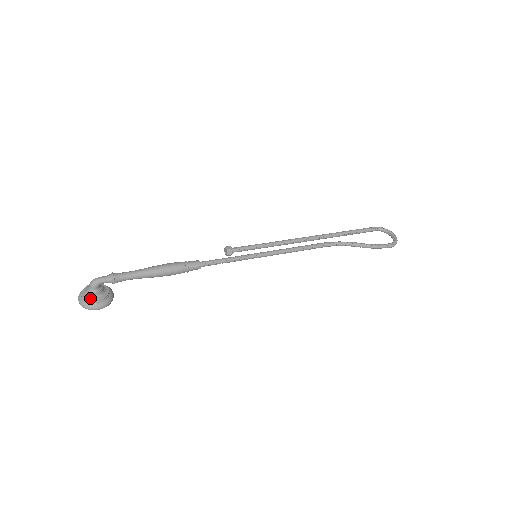
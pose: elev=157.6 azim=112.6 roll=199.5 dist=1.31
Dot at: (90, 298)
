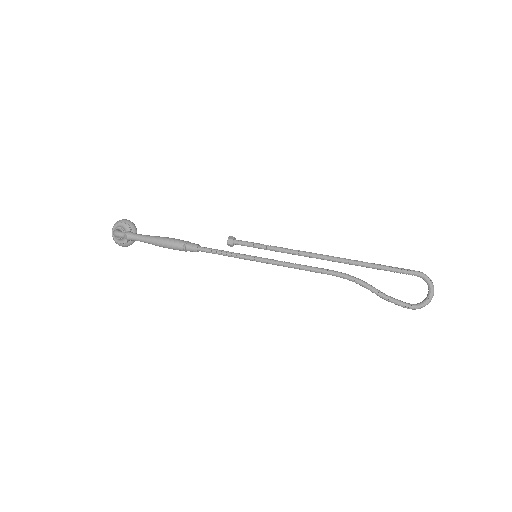
Dot at: (116, 239)
